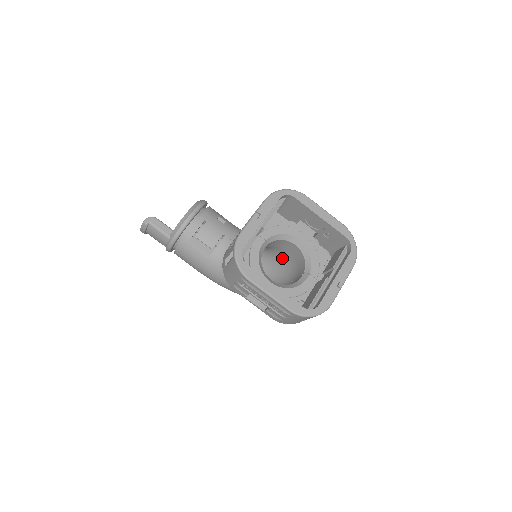
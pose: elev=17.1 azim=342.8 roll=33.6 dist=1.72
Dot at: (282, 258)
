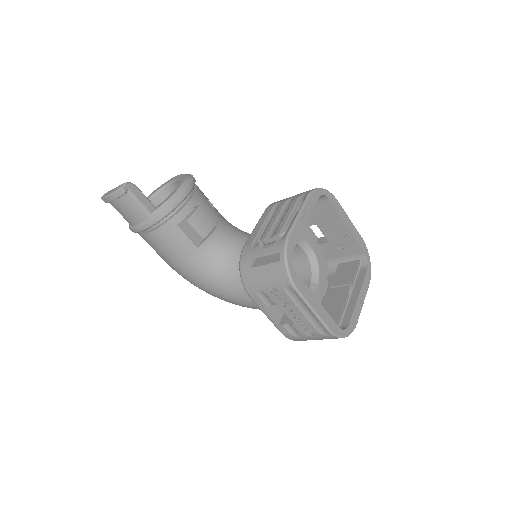
Dot at: occluded
